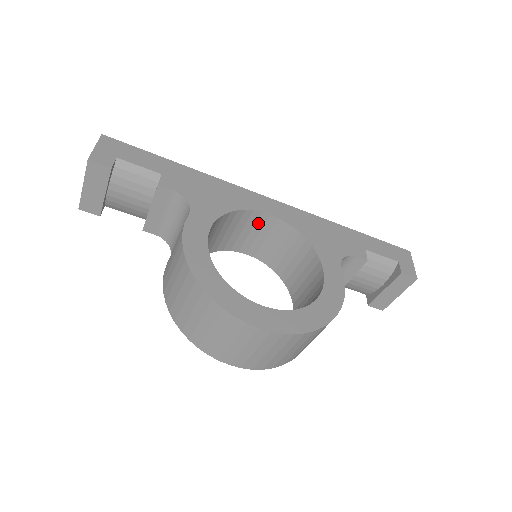
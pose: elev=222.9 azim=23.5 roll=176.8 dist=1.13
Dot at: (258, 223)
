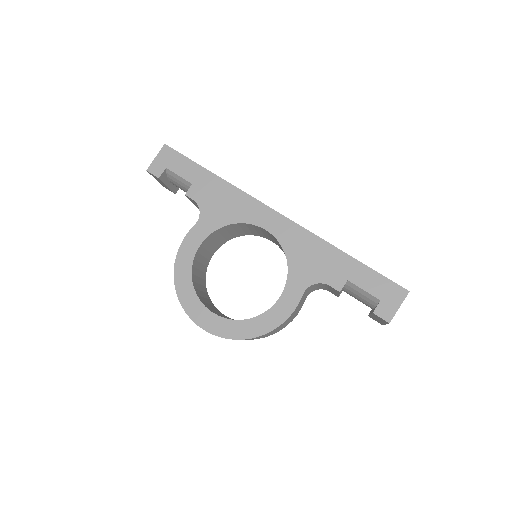
Dot at: (263, 231)
